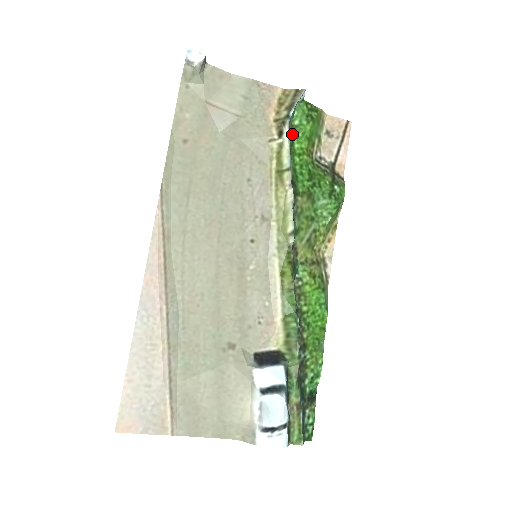
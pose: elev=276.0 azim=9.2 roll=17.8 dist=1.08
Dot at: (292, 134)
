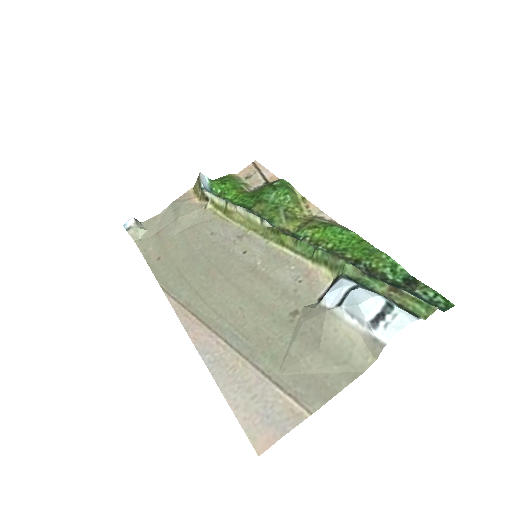
Dot at: (221, 197)
